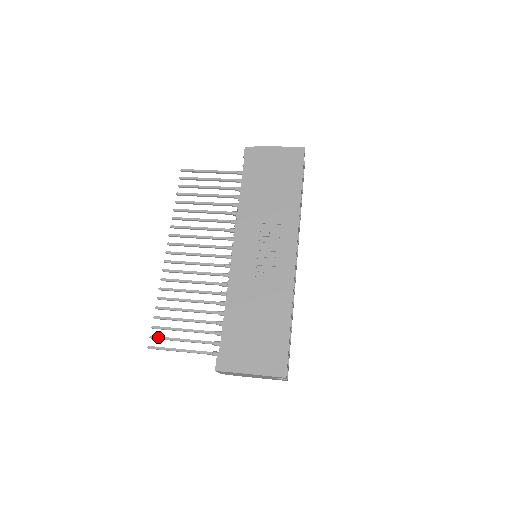
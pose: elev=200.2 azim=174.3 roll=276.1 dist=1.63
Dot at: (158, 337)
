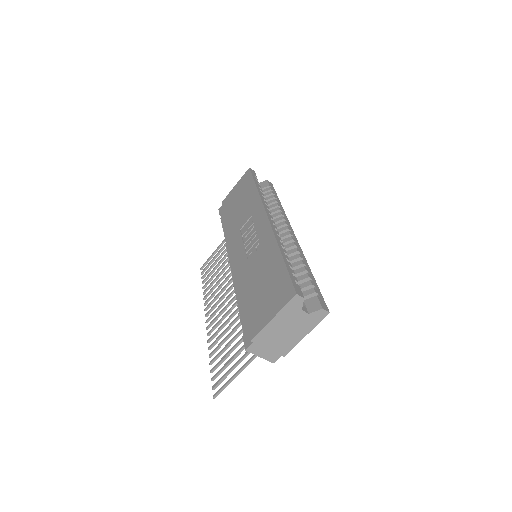
Dot at: (217, 382)
